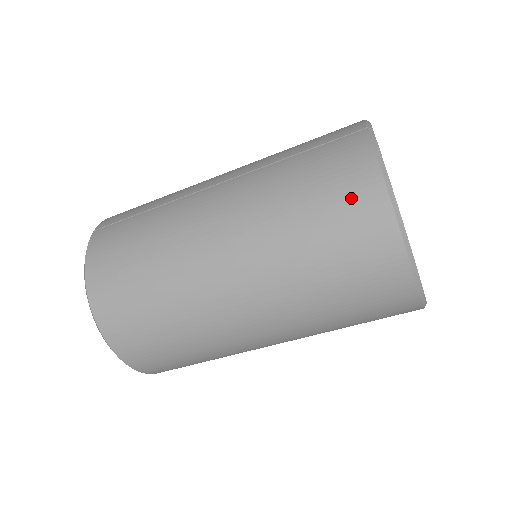
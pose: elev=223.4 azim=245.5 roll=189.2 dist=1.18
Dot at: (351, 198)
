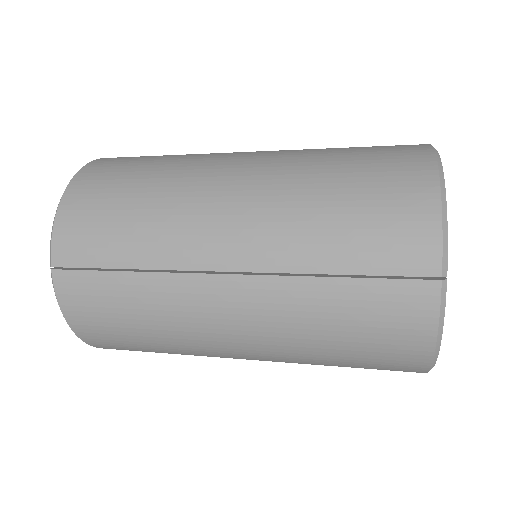
Dot at: (392, 357)
